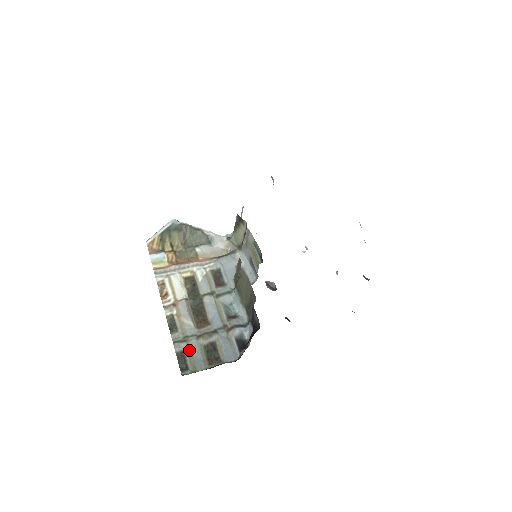
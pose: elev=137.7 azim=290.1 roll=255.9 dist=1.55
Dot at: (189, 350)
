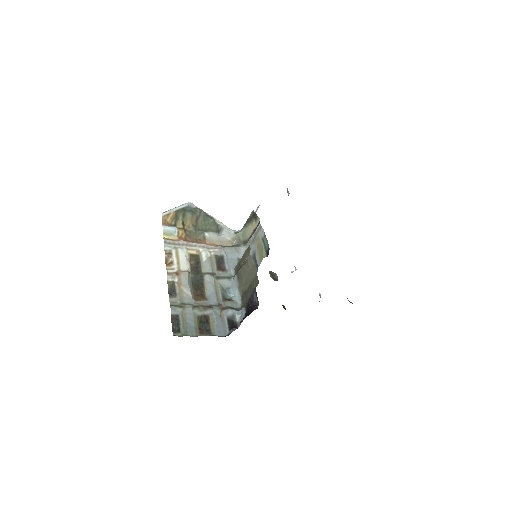
Dot at: (184, 316)
